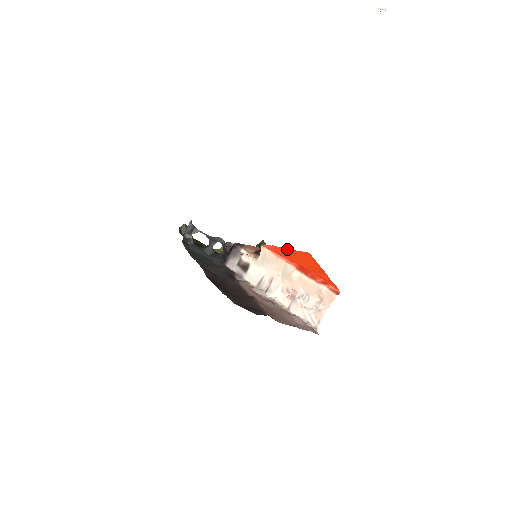
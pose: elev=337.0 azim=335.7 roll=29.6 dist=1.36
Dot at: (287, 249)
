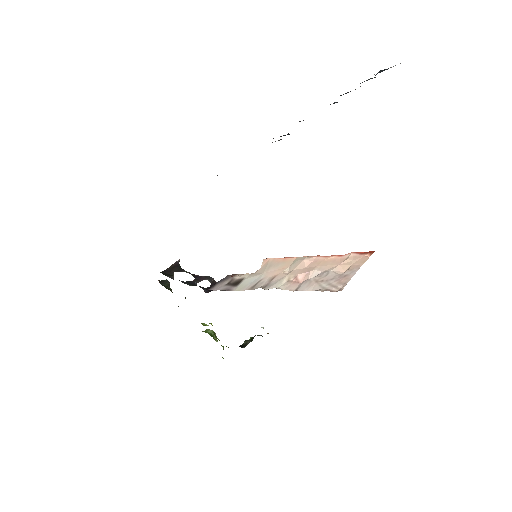
Dot at: occluded
